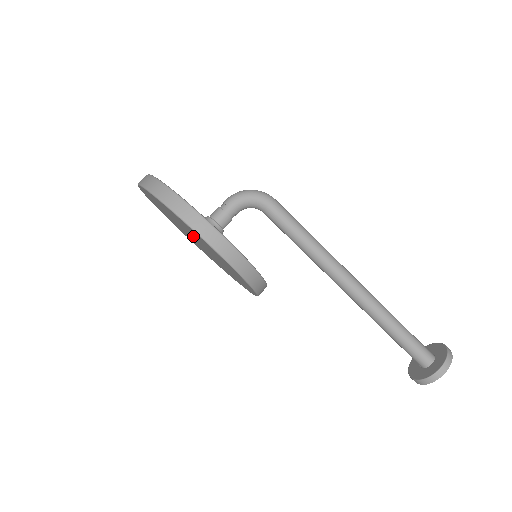
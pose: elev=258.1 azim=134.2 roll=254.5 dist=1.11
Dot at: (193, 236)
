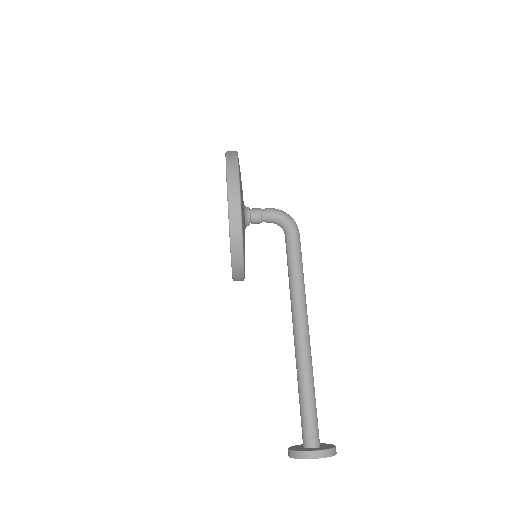
Dot at: occluded
